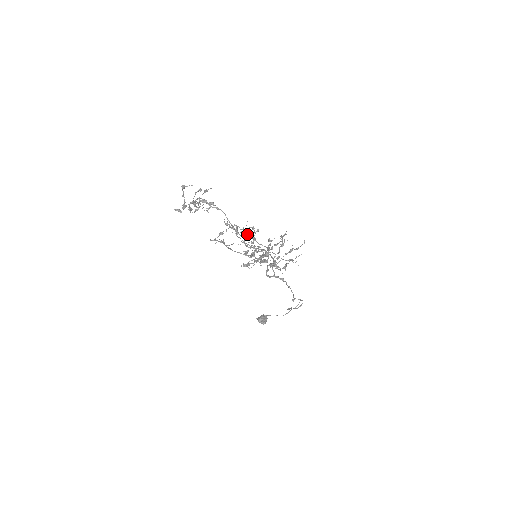
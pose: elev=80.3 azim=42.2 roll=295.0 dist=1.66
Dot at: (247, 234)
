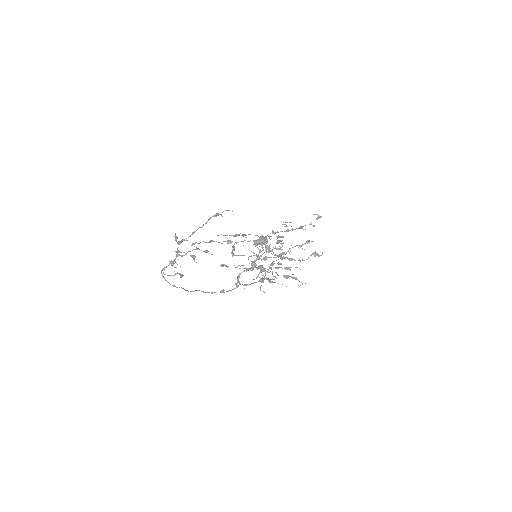
Dot at: (254, 253)
